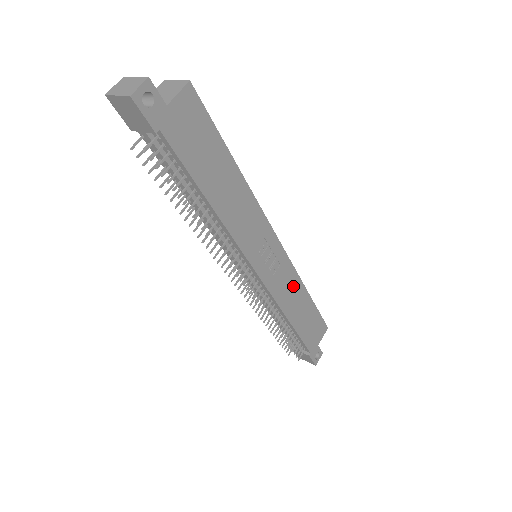
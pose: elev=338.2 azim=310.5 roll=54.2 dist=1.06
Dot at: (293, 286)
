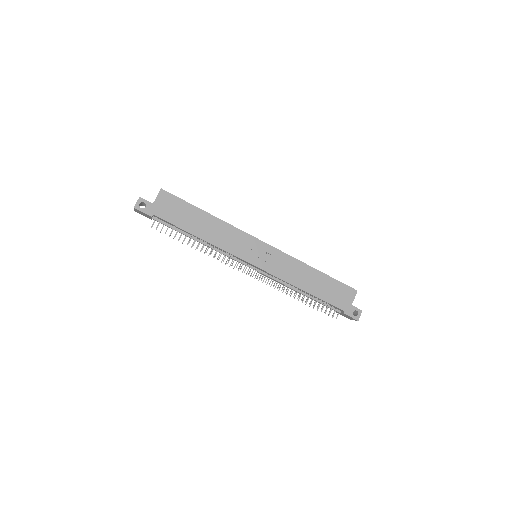
Dot at: (295, 267)
